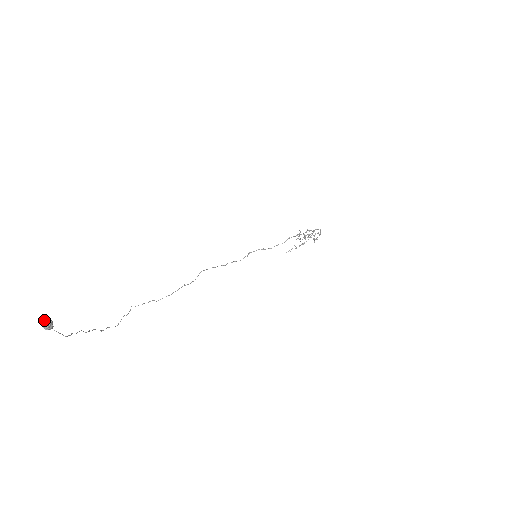
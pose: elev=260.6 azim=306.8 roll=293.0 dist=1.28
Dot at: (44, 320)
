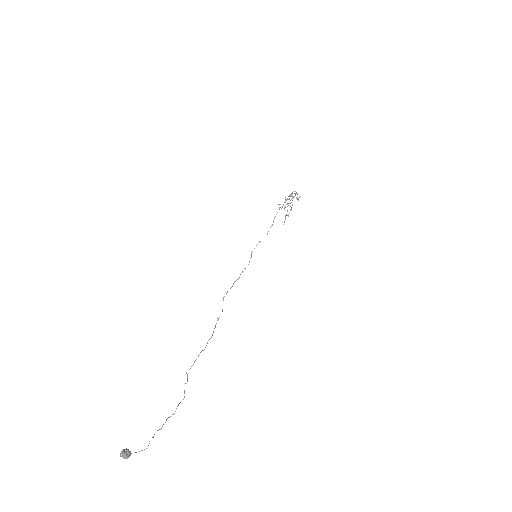
Dot at: (121, 454)
